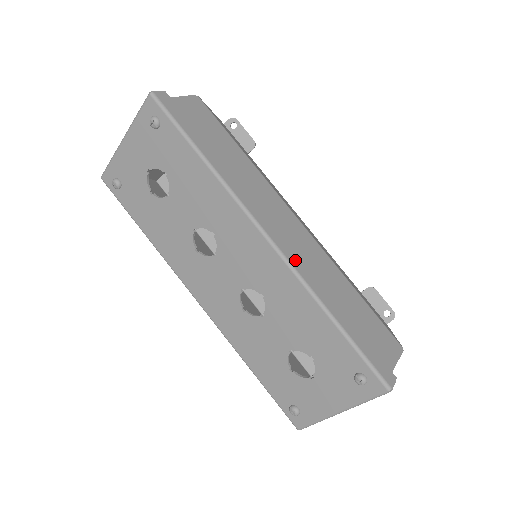
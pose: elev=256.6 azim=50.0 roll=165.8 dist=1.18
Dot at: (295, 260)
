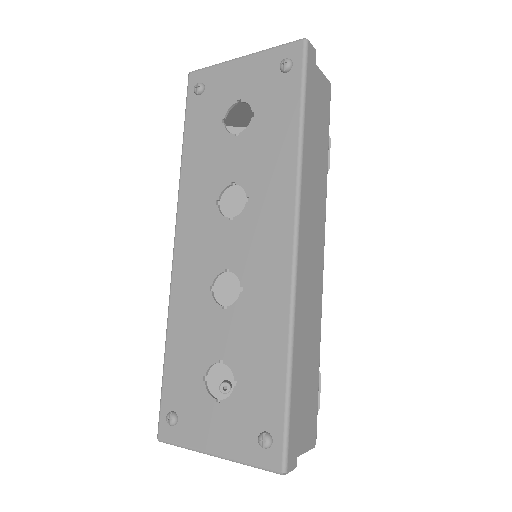
Dot at: (301, 283)
